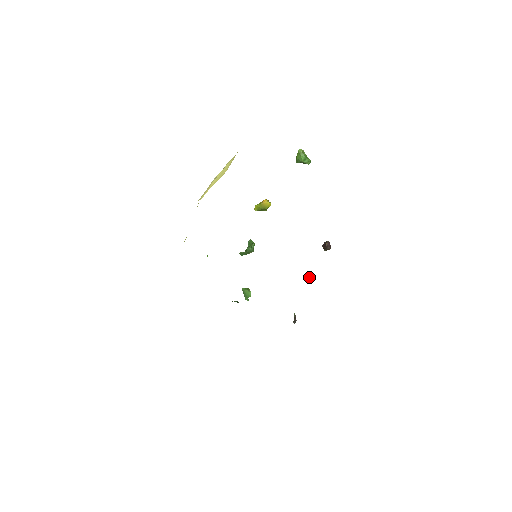
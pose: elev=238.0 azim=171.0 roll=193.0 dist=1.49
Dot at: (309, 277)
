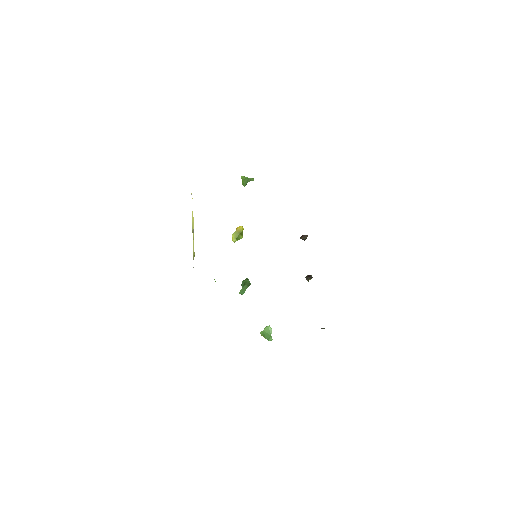
Dot at: (308, 275)
